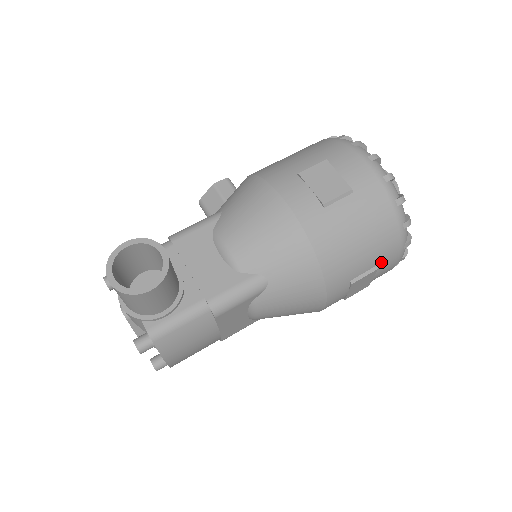
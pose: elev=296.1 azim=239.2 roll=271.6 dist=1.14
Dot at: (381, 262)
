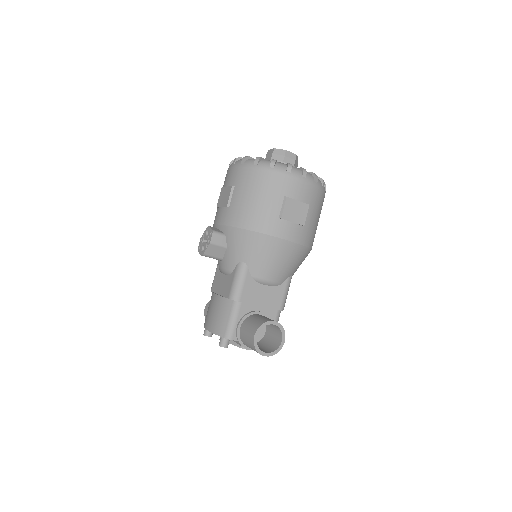
Dot at: occluded
